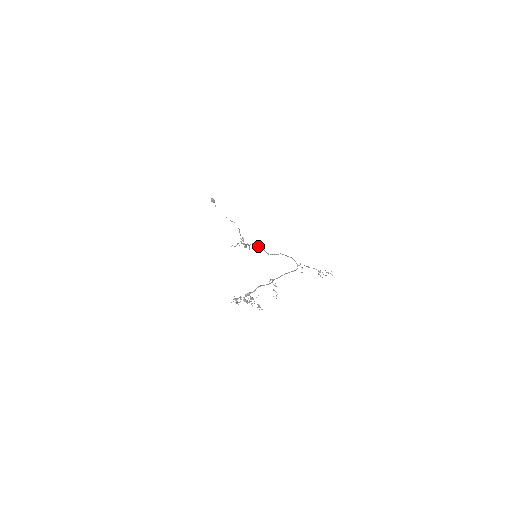
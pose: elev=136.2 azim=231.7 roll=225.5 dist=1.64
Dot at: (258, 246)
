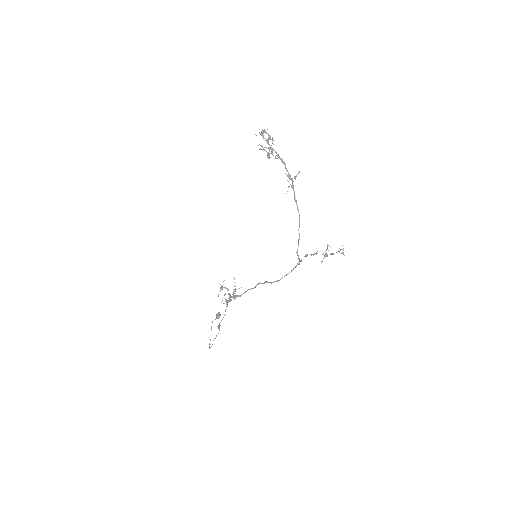
Dot at: occluded
